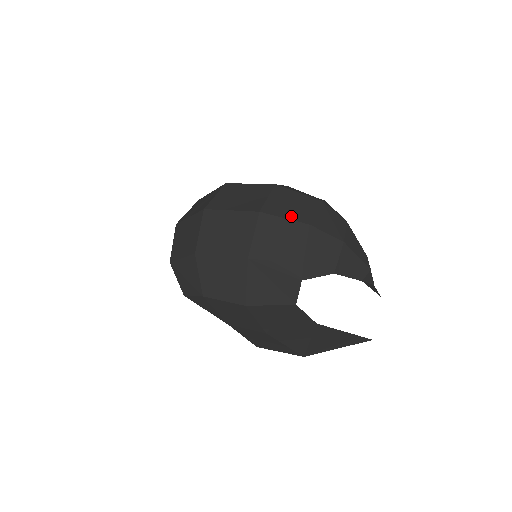
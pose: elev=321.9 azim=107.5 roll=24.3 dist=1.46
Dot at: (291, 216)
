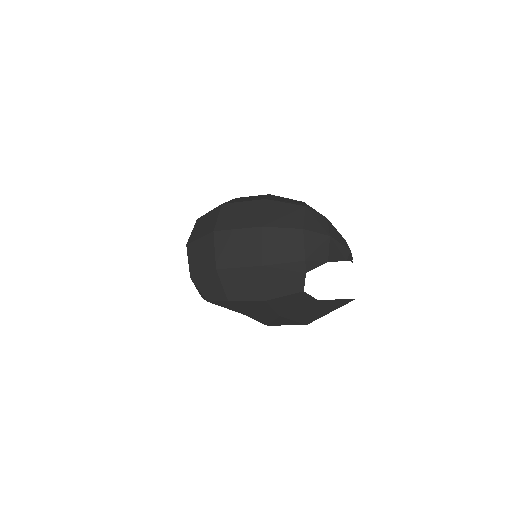
Dot at: (287, 225)
